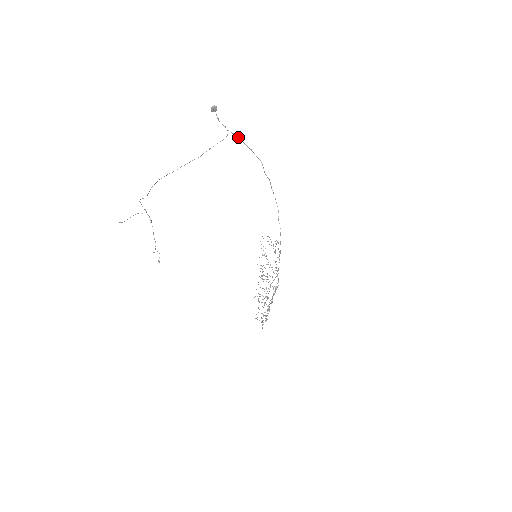
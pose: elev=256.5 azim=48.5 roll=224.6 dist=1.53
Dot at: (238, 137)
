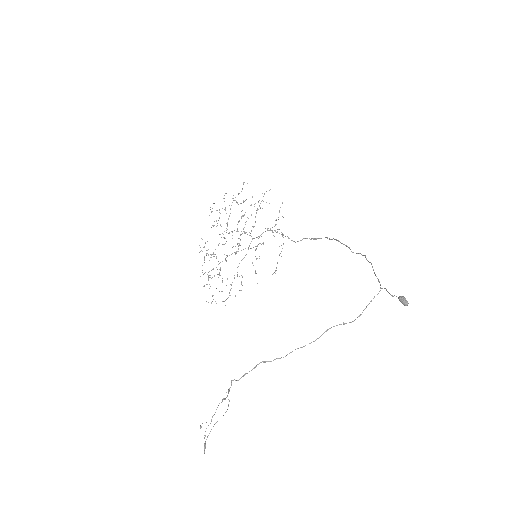
Dot at: (379, 282)
